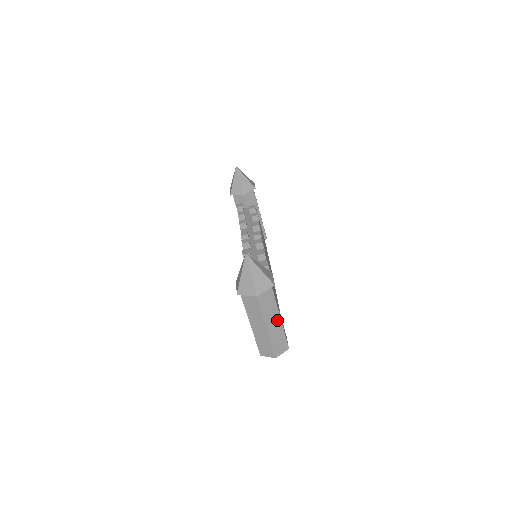
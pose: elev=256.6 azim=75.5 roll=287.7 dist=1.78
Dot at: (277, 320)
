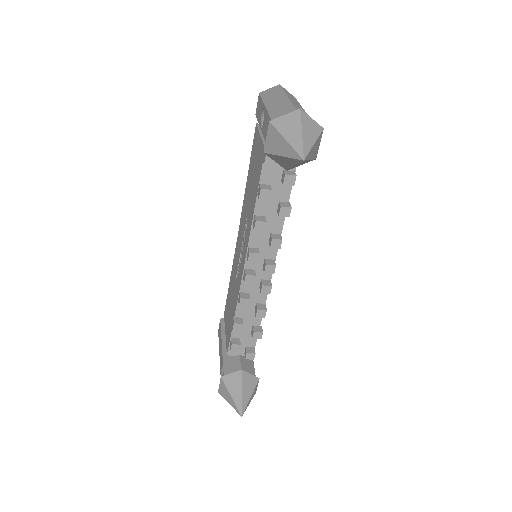
Dot at: occluded
